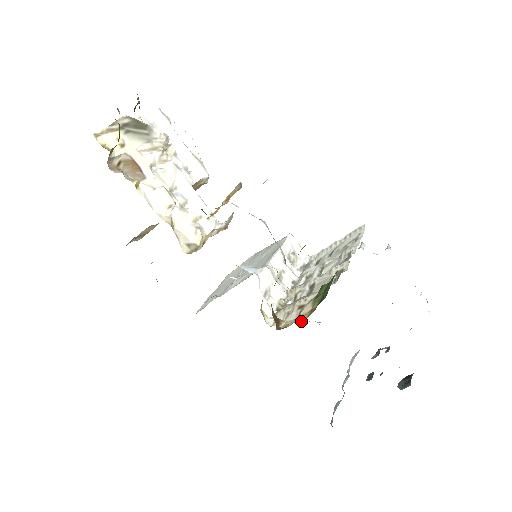
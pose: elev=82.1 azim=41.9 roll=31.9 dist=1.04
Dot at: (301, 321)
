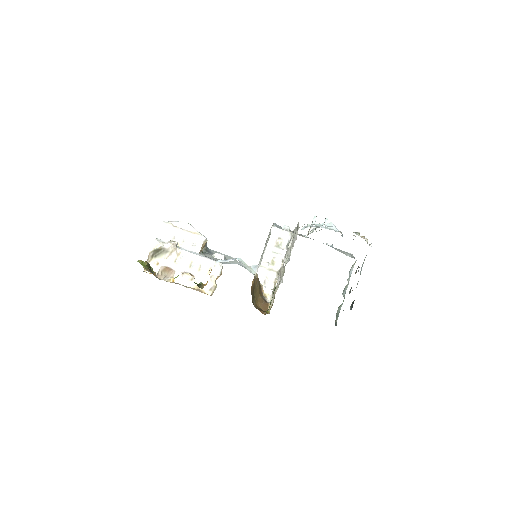
Dot at: (269, 313)
